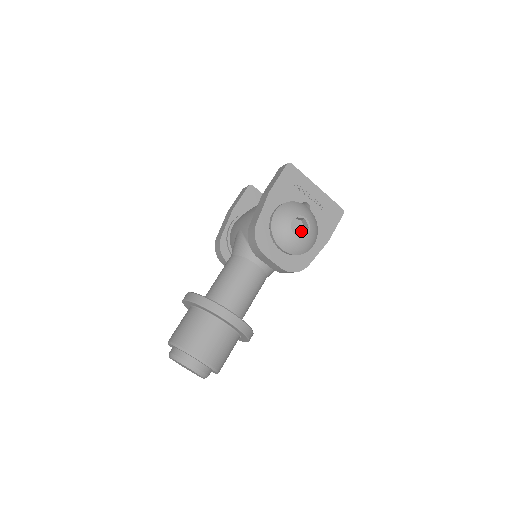
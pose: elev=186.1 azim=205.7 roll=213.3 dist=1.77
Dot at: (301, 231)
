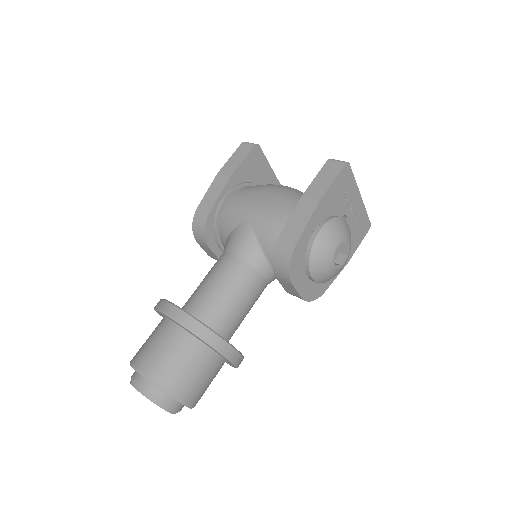
Dot at: (336, 256)
